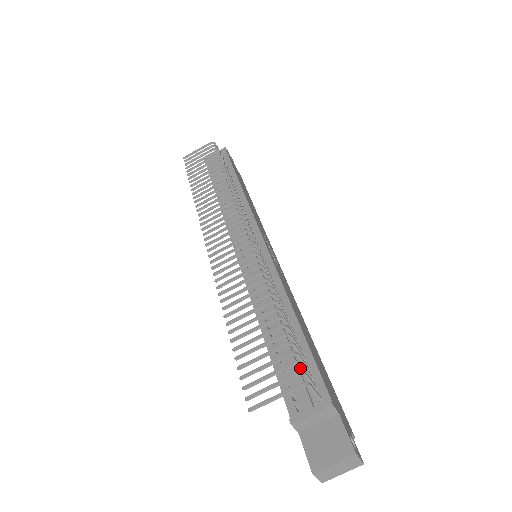
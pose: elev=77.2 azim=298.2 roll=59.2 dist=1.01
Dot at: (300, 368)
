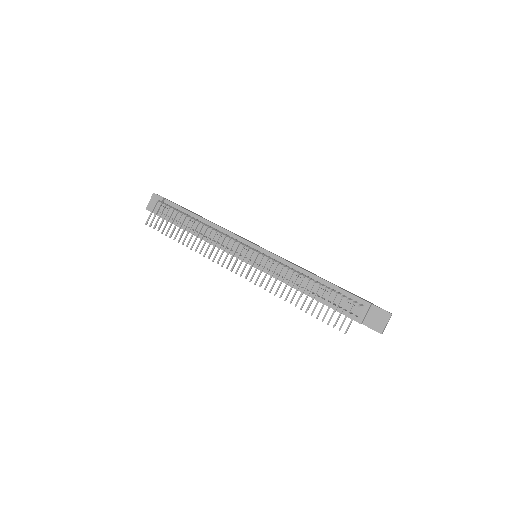
Dot at: (342, 299)
